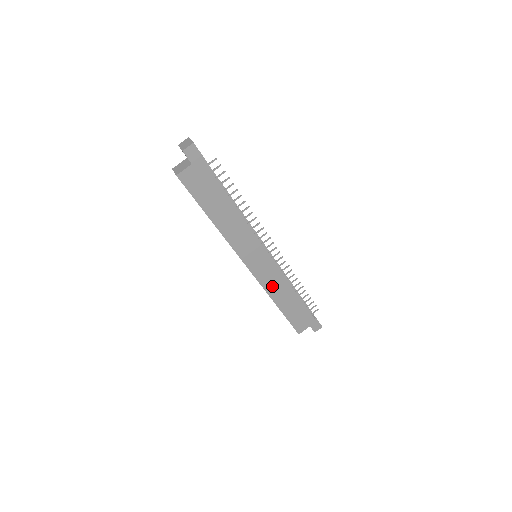
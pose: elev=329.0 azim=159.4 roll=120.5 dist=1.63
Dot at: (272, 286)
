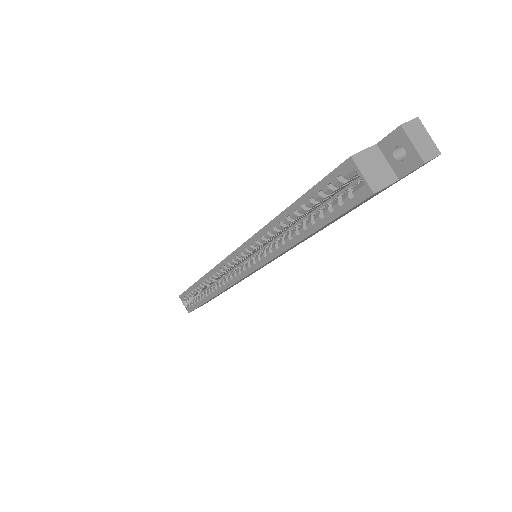
Dot at: occluded
